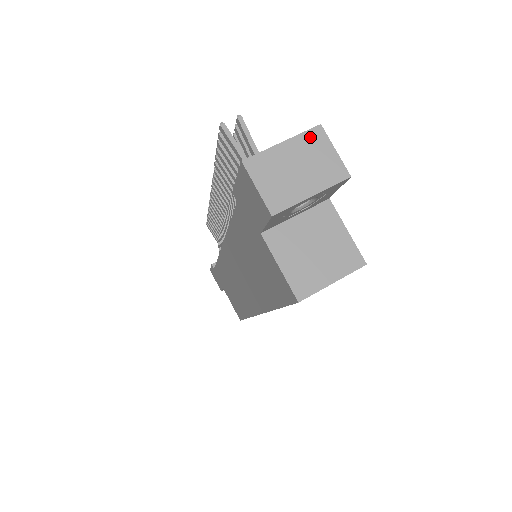
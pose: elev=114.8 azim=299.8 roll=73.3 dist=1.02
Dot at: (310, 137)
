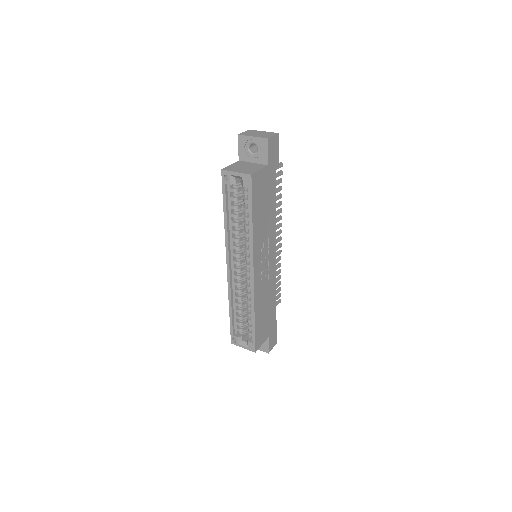
Dot at: (272, 133)
